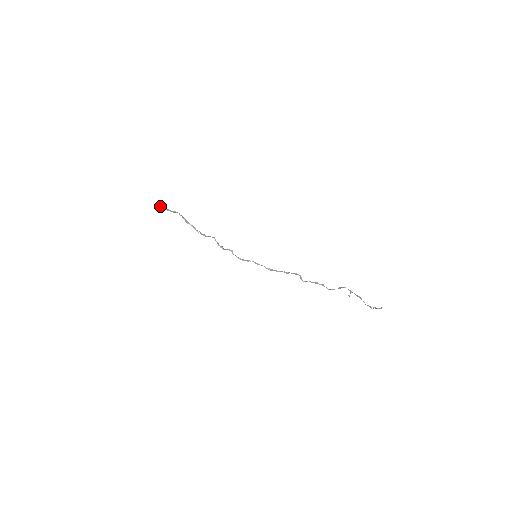
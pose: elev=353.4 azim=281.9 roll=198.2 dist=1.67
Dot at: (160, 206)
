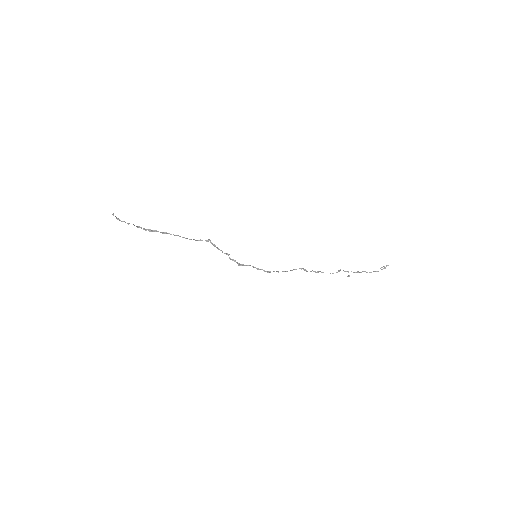
Dot at: (118, 218)
